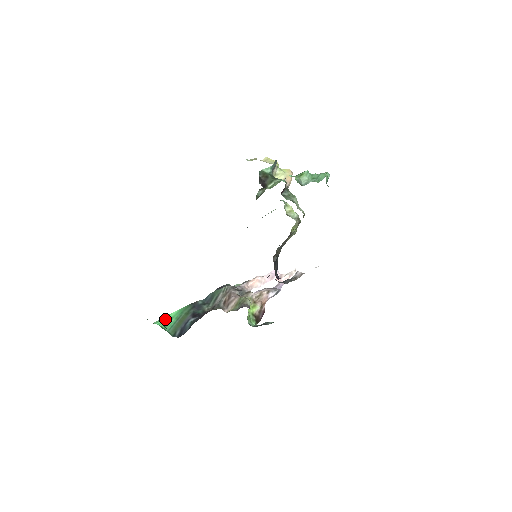
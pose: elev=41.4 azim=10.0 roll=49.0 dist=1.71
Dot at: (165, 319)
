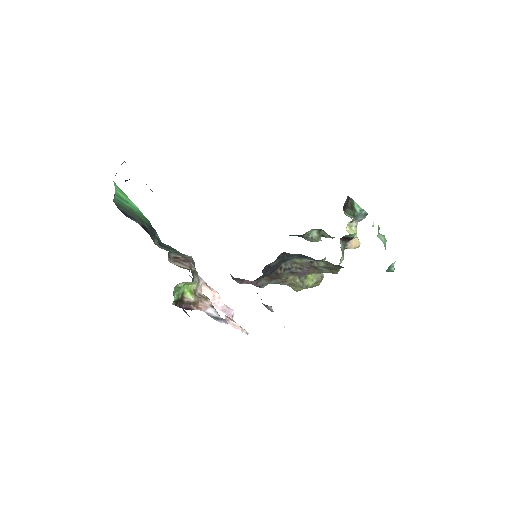
Dot at: (124, 195)
